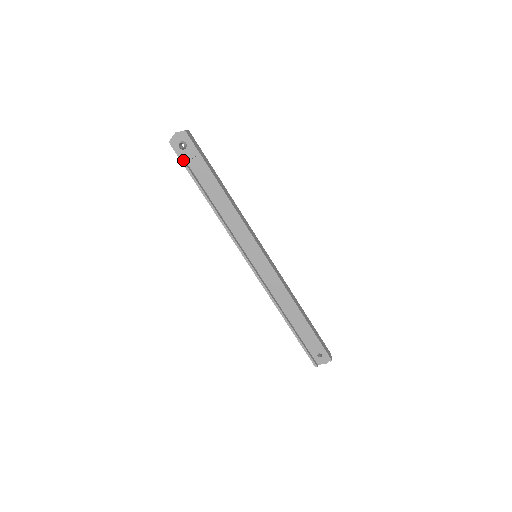
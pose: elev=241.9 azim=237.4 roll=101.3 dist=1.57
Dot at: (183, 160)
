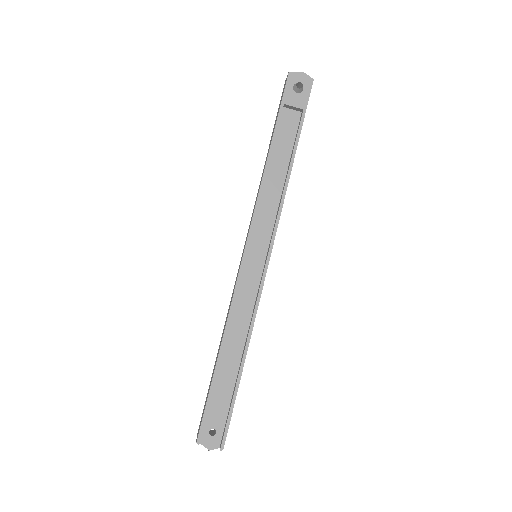
Dot at: (285, 99)
